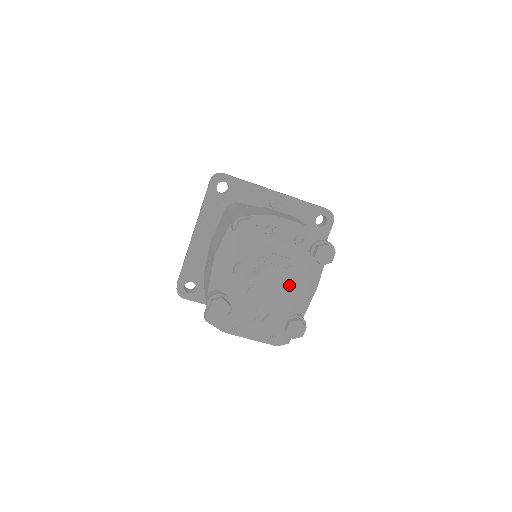
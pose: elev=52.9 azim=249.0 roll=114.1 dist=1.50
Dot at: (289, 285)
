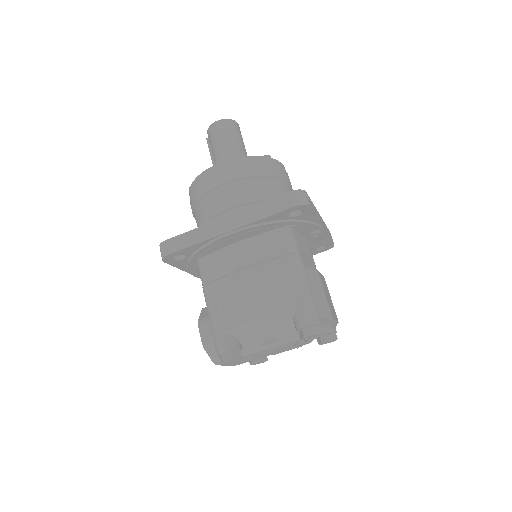
Dot at: (288, 350)
